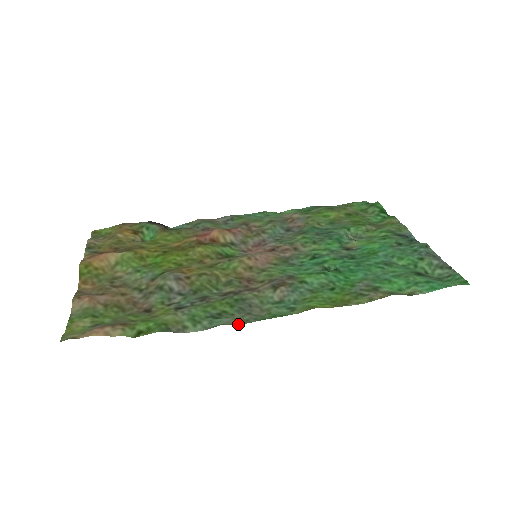
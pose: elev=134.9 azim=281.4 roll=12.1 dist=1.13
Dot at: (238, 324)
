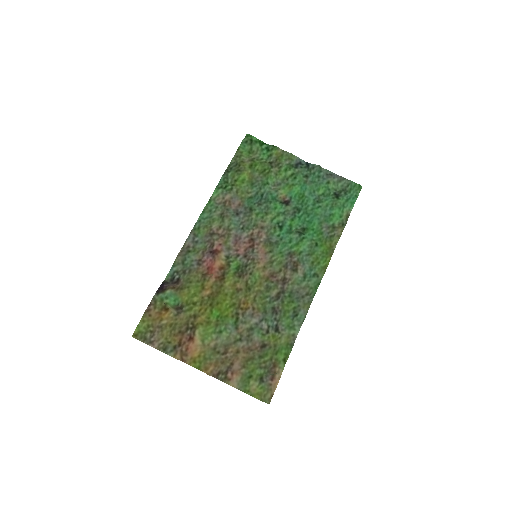
Dot at: occluded
